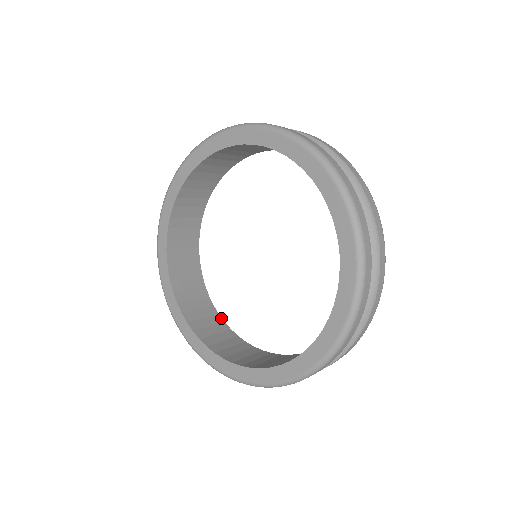
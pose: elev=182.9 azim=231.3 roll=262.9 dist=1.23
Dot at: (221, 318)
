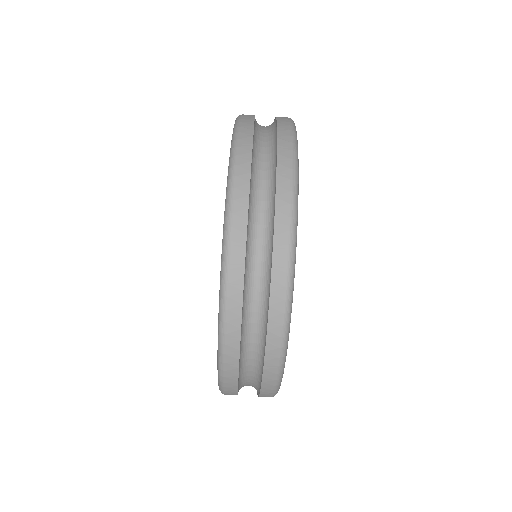
Dot at: occluded
